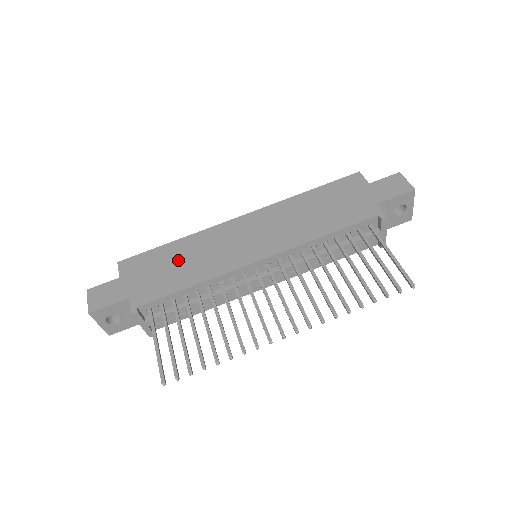
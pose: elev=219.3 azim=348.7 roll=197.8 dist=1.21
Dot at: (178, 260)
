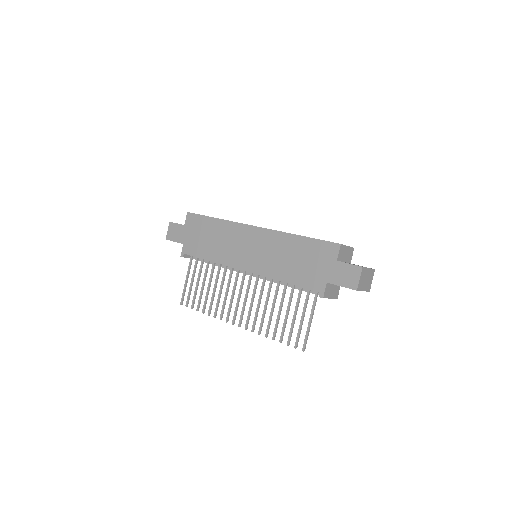
Dot at: (212, 236)
